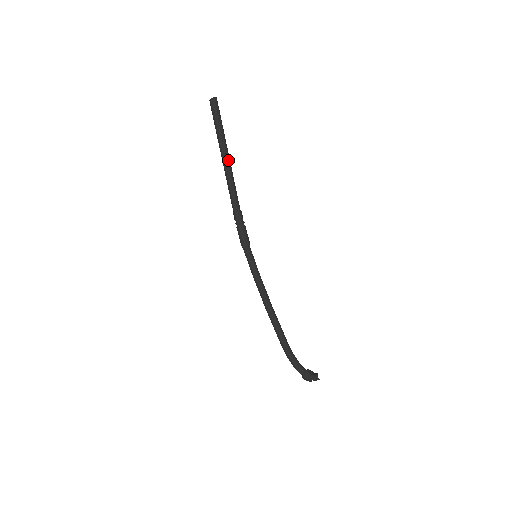
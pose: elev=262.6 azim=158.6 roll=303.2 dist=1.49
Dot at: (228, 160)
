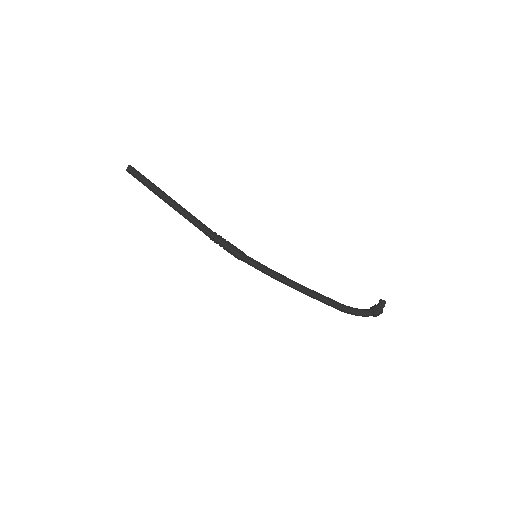
Dot at: (175, 201)
